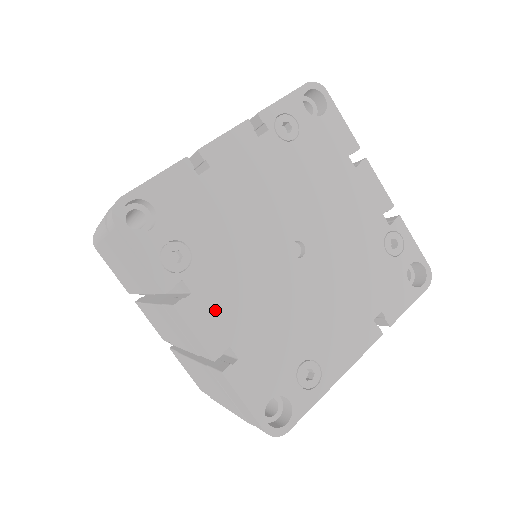
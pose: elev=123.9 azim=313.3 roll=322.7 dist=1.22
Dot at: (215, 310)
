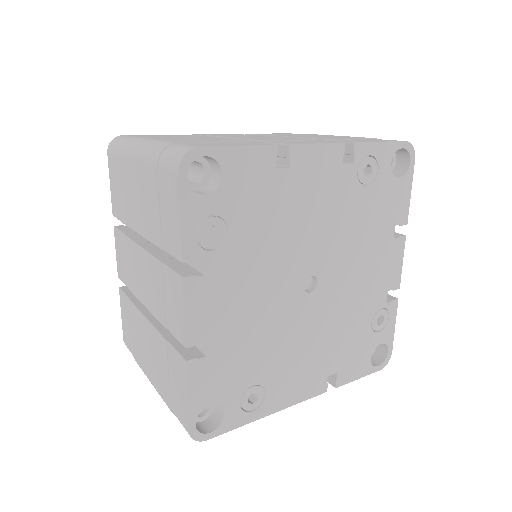
Dot at: (215, 301)
